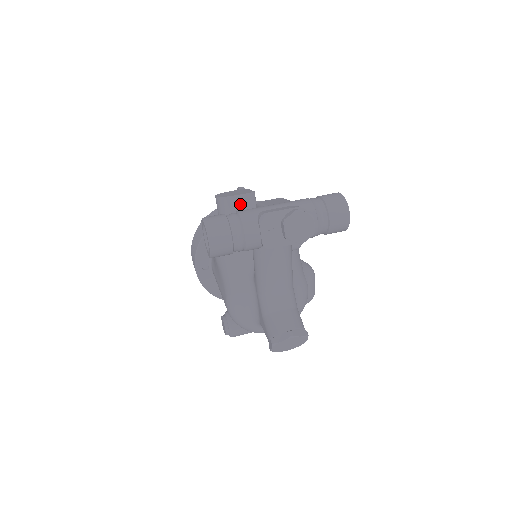
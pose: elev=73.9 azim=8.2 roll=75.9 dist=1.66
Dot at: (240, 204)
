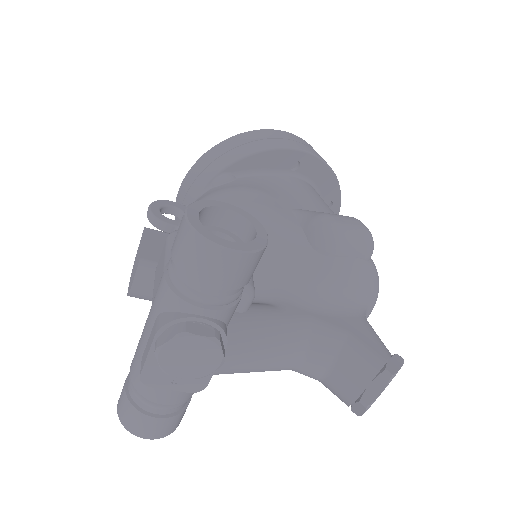
Dot at: (148, 287)
